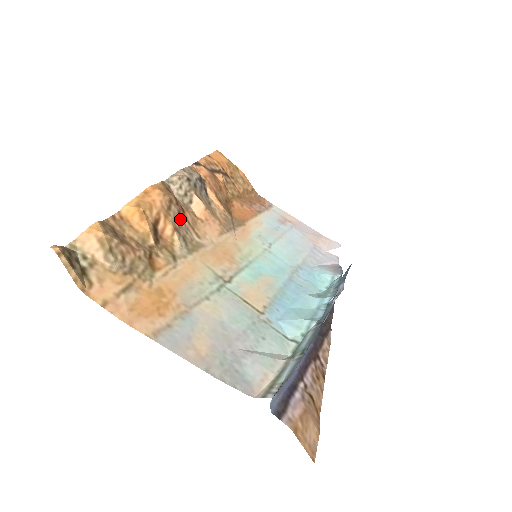
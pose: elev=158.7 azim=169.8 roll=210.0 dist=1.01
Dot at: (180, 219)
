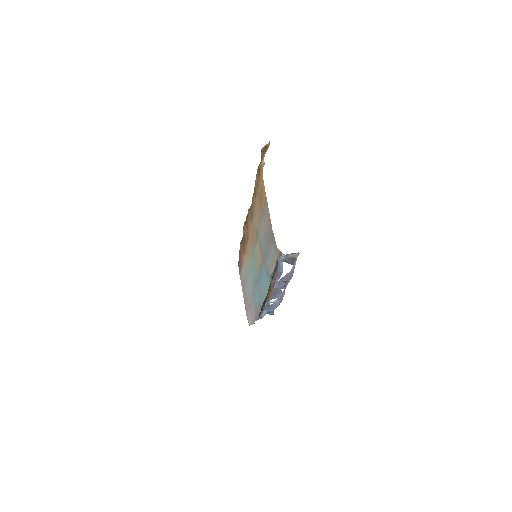
Dot at: occluded
